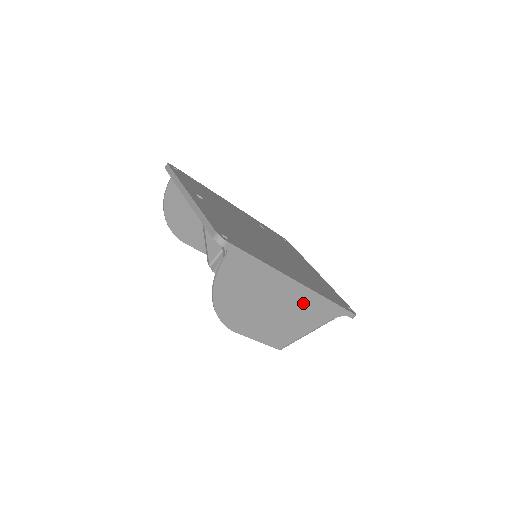
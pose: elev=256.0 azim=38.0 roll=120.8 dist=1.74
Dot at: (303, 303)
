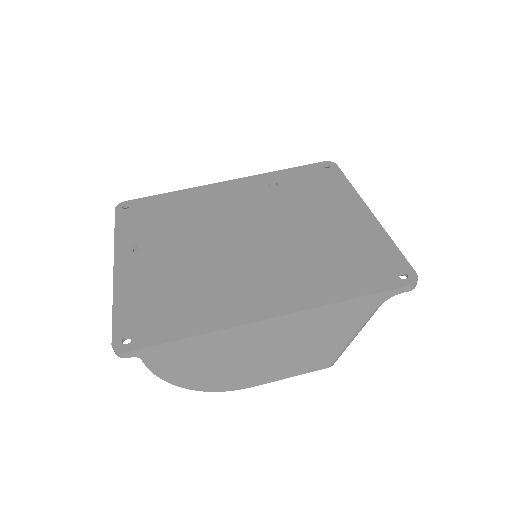
Dot at: (305, 326)
